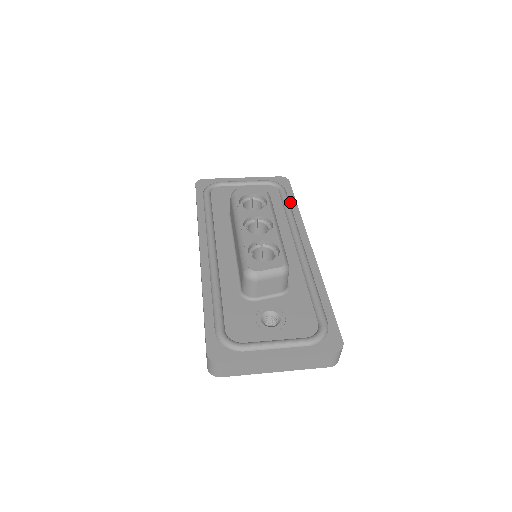
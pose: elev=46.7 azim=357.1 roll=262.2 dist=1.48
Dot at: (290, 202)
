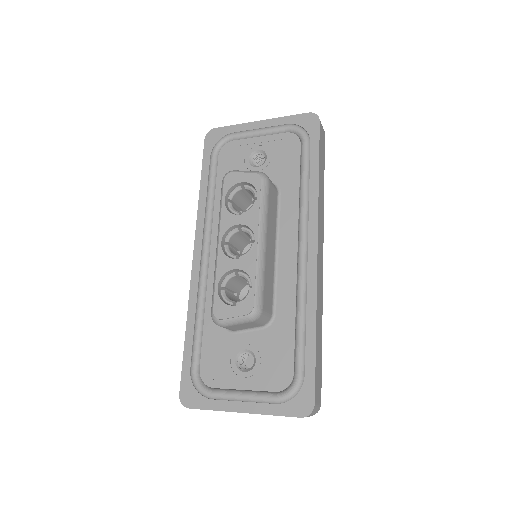
Dot at: (310, 166)
